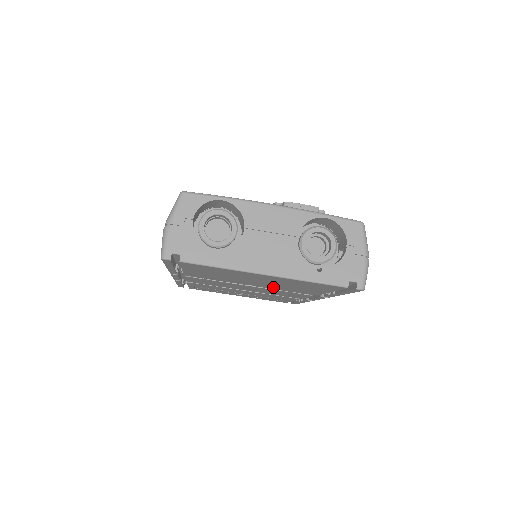
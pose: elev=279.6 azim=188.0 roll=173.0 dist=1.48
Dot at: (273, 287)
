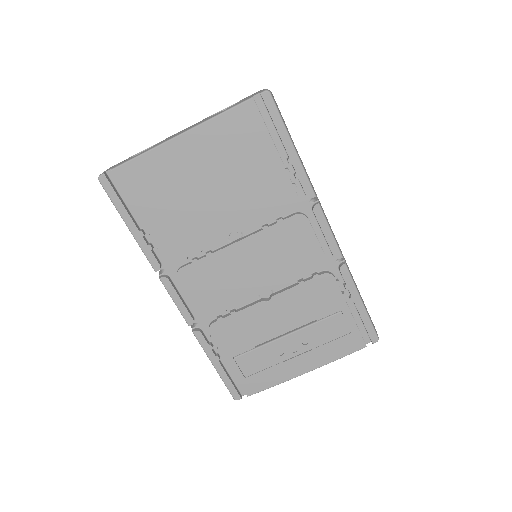
Dot at: (245, 211)
